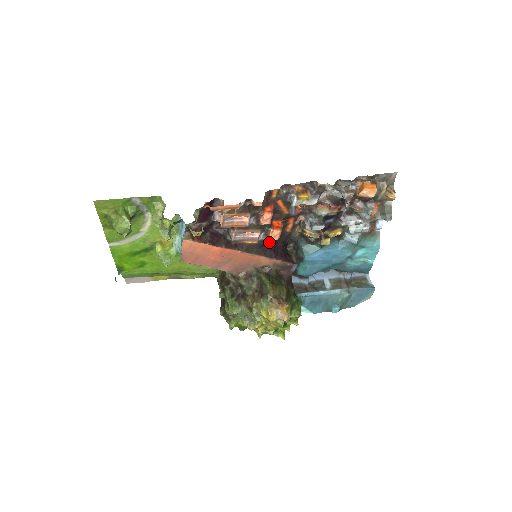
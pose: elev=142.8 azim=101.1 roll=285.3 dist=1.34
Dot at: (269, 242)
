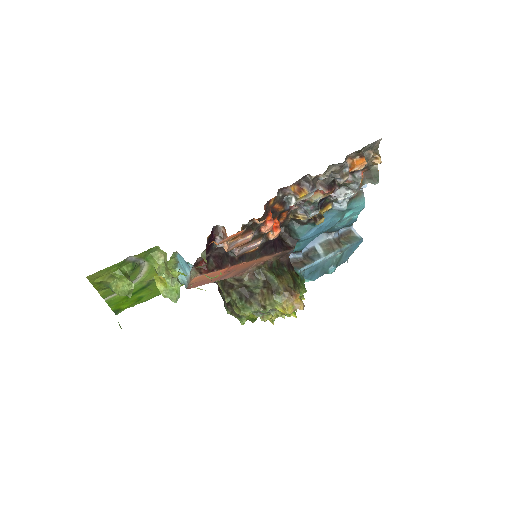
Dot at: (268, 241)
